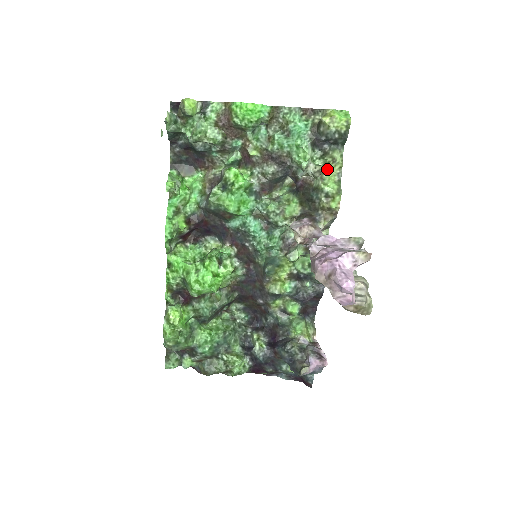
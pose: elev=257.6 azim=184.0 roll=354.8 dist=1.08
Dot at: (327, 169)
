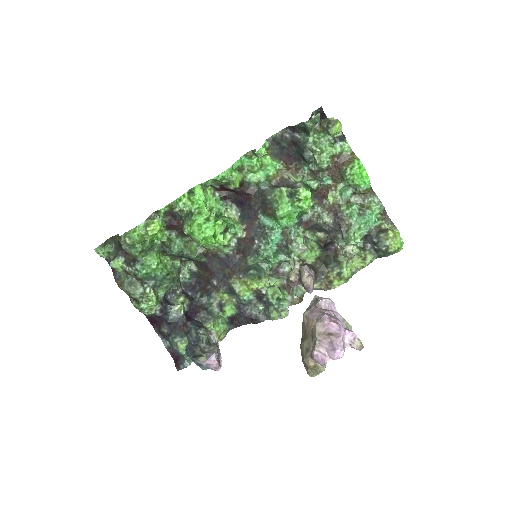
Dot at: (356, 259)
